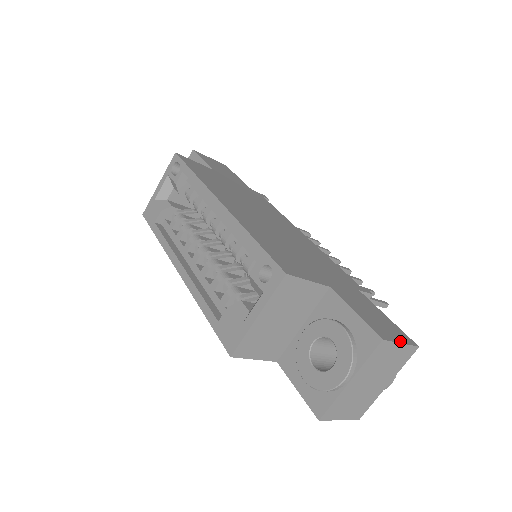
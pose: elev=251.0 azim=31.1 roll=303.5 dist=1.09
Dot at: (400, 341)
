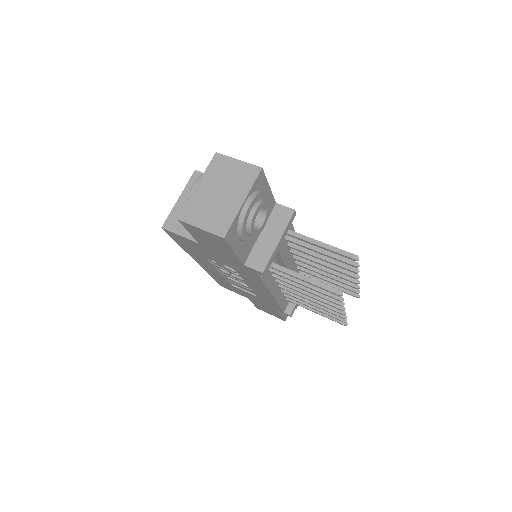
Dot at: (240, 161)
